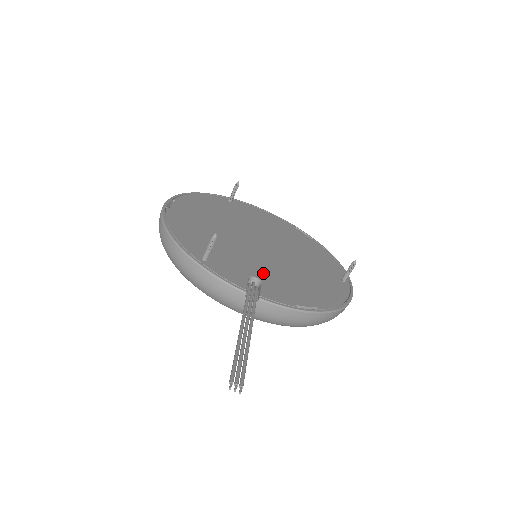
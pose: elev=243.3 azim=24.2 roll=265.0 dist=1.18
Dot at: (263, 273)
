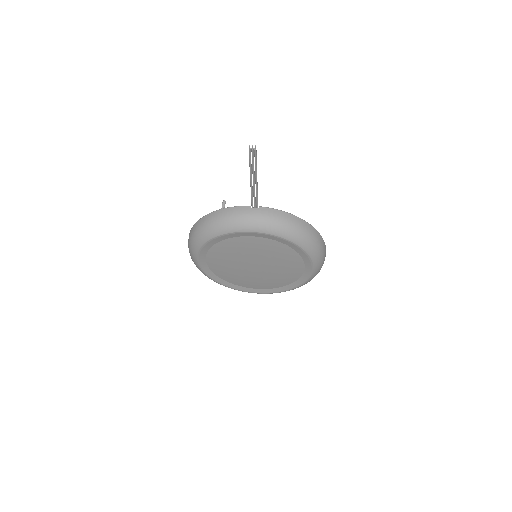
Dot at: occluded
